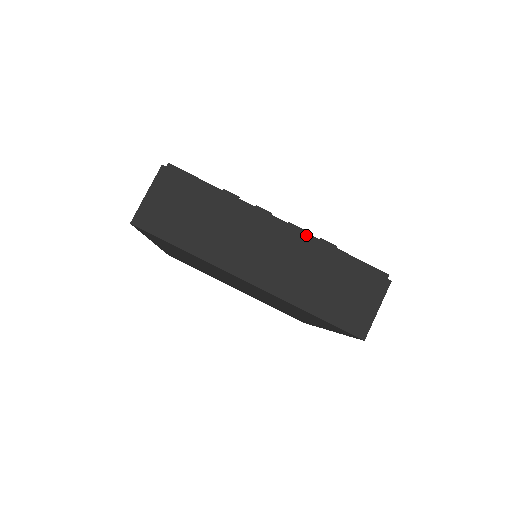
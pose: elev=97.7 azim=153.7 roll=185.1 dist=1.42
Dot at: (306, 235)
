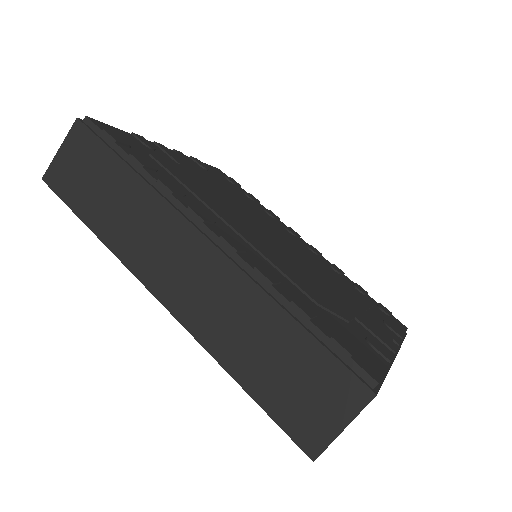
Dot at: occluded
